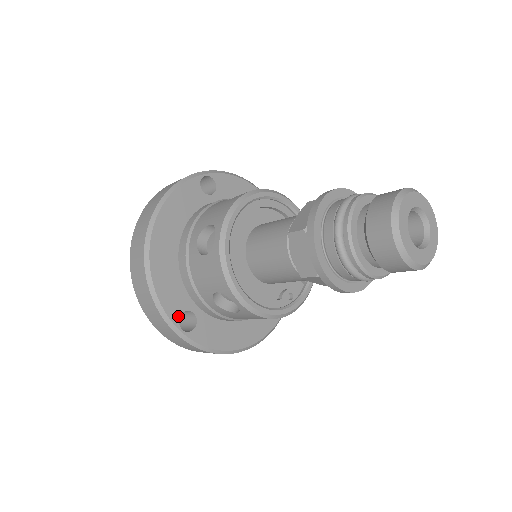
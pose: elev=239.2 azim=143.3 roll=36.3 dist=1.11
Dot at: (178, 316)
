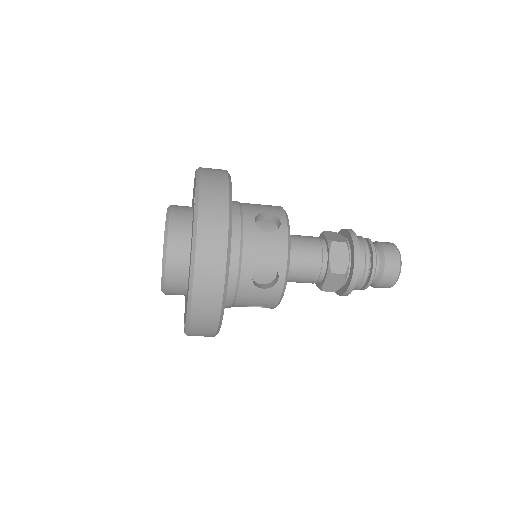
Dot at: occluded
